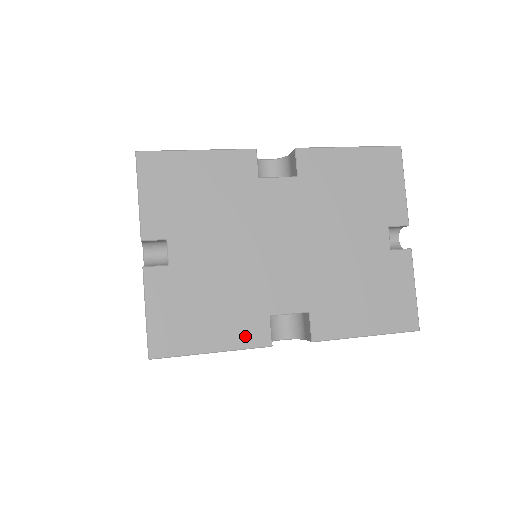
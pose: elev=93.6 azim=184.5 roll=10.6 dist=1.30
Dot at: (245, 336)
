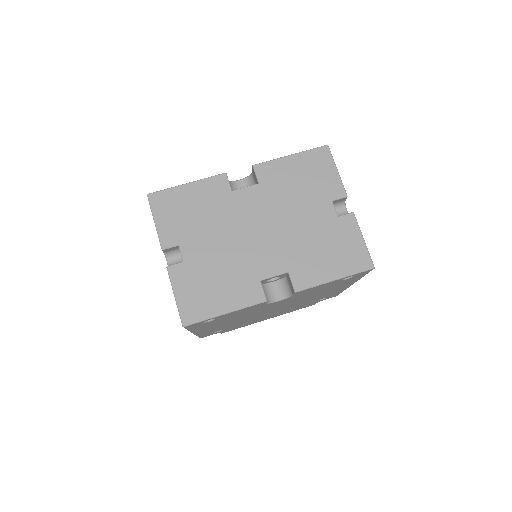
Dot at: (246, 298)
